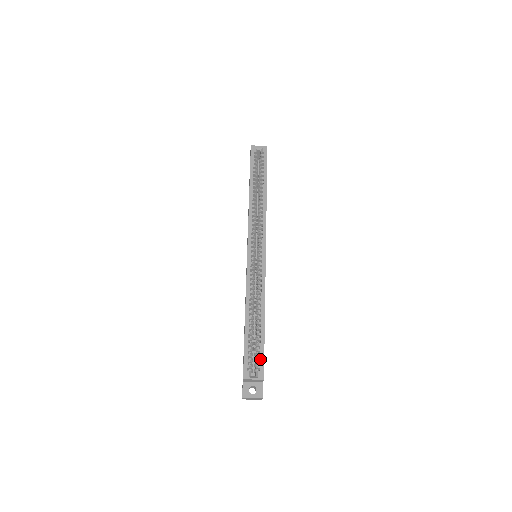
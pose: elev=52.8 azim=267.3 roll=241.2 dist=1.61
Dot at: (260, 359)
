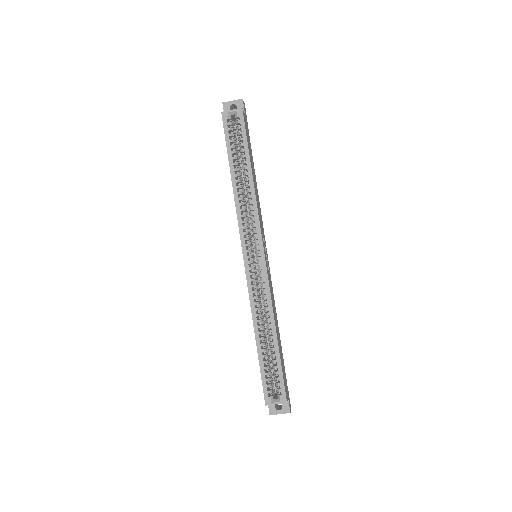
Dot at: (279, 382)
